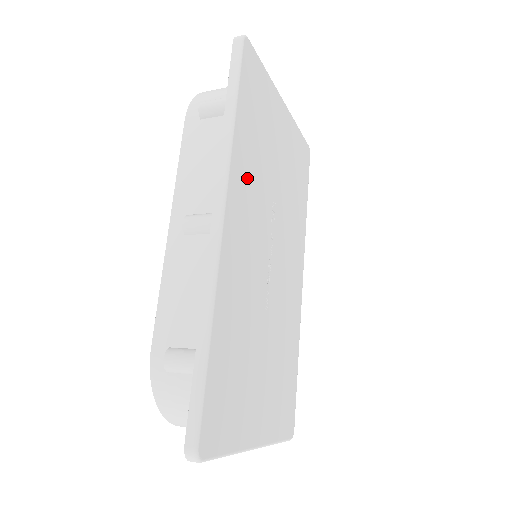
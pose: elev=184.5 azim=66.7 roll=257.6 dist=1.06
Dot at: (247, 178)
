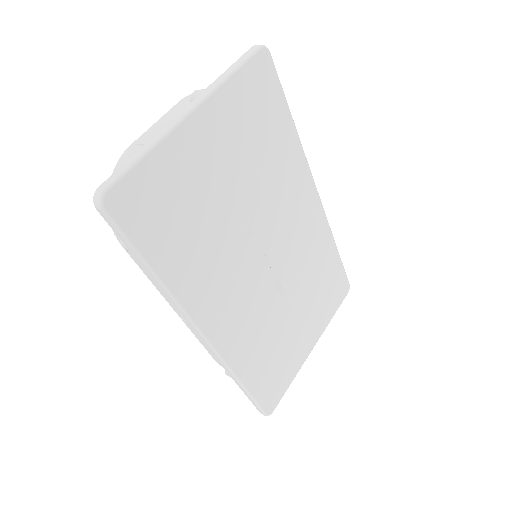
Dot at: (206, 280)
